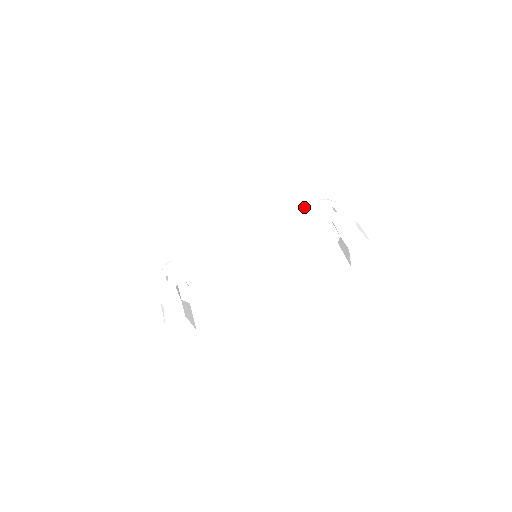
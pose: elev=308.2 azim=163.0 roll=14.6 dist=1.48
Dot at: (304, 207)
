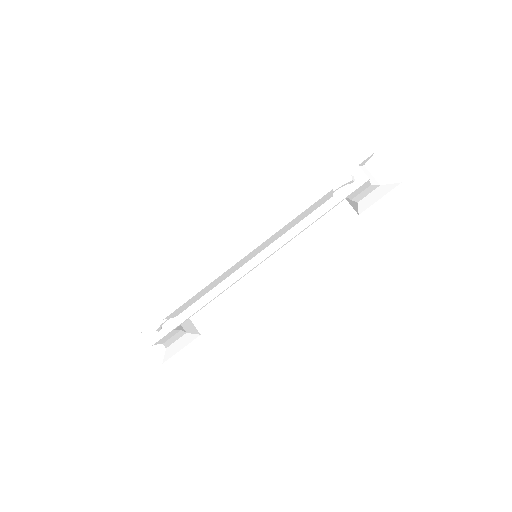
Dot at: (316, 203)
